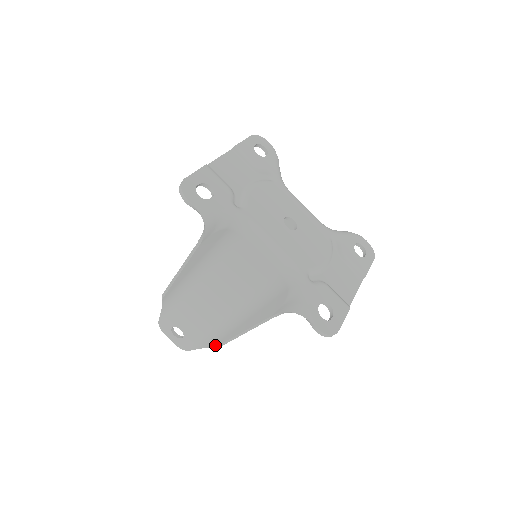
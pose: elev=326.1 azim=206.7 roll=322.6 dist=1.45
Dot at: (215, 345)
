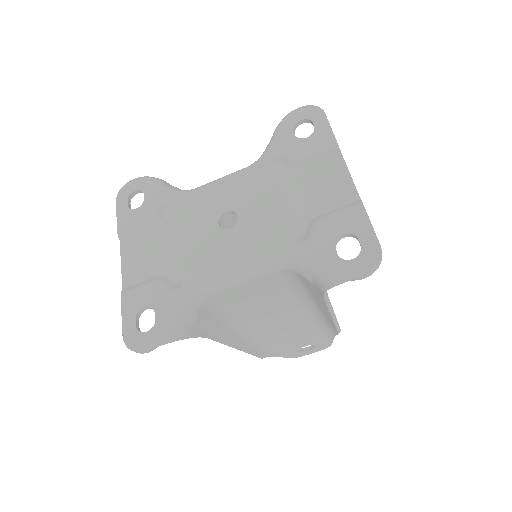
Dot at: (336, 332)
